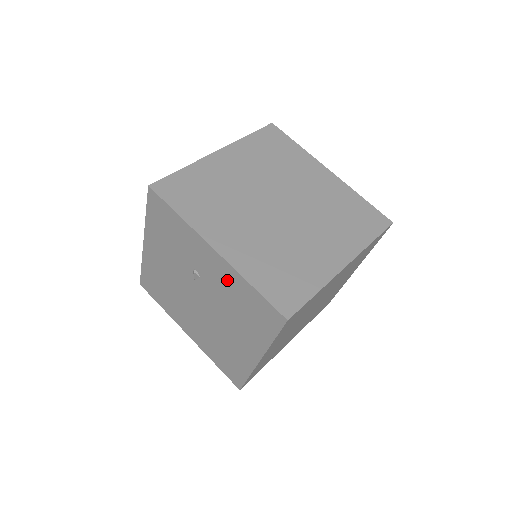
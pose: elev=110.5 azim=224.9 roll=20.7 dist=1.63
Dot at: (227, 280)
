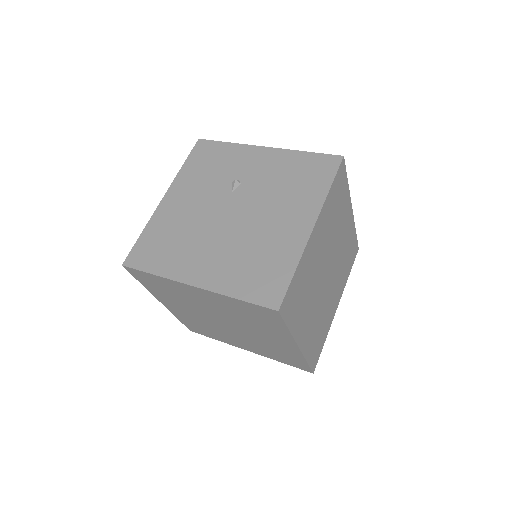
Dot at: (277, 164)
